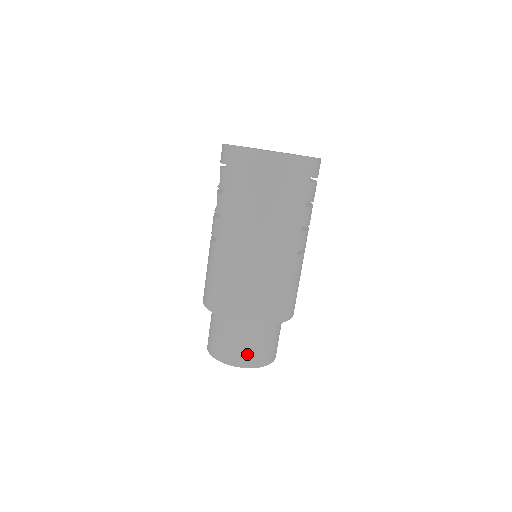
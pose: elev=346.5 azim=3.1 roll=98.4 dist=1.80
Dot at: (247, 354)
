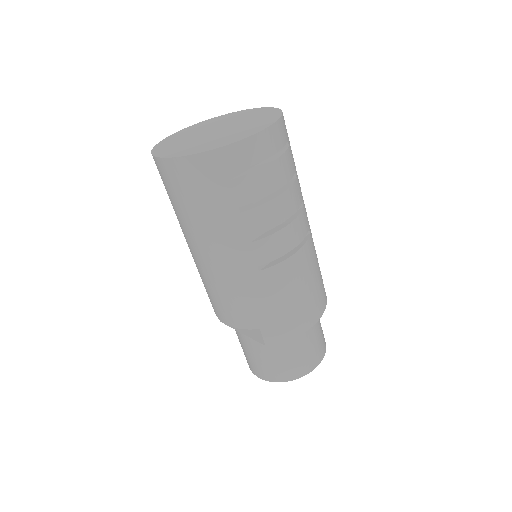
Dot at: (259, 367)
